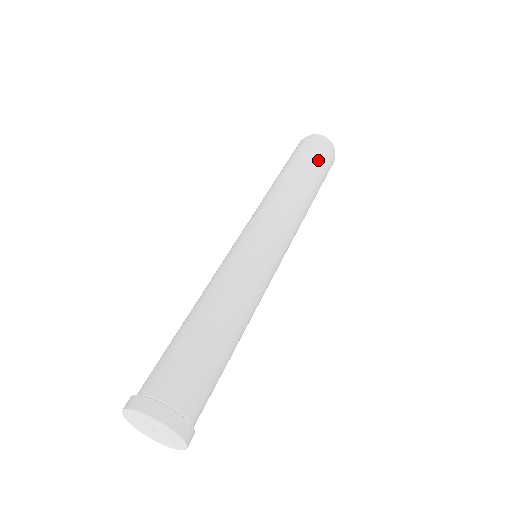
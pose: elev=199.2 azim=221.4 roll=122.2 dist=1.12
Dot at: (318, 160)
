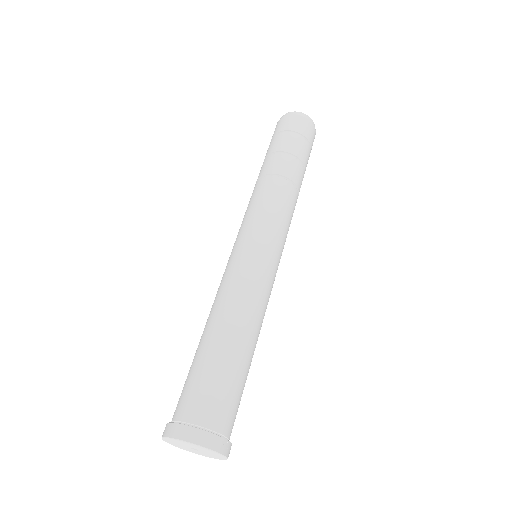
Dot at: (305, 146)
